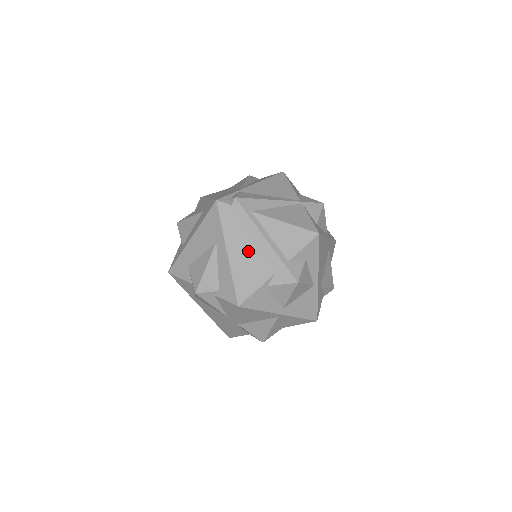
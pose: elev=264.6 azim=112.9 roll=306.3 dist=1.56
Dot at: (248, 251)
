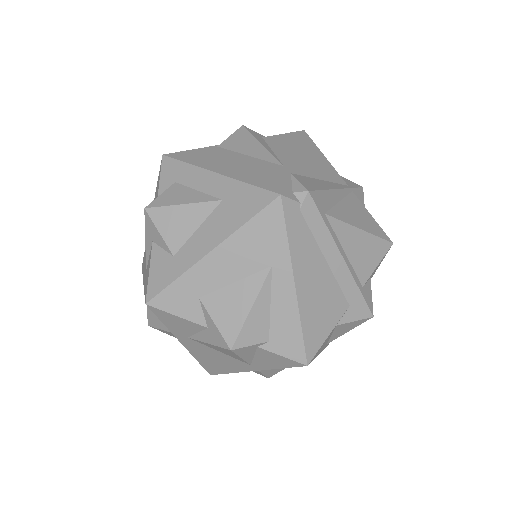
Dot at: (320, 278)
